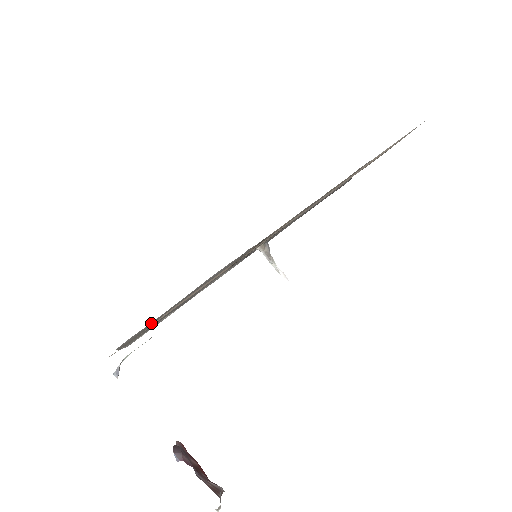
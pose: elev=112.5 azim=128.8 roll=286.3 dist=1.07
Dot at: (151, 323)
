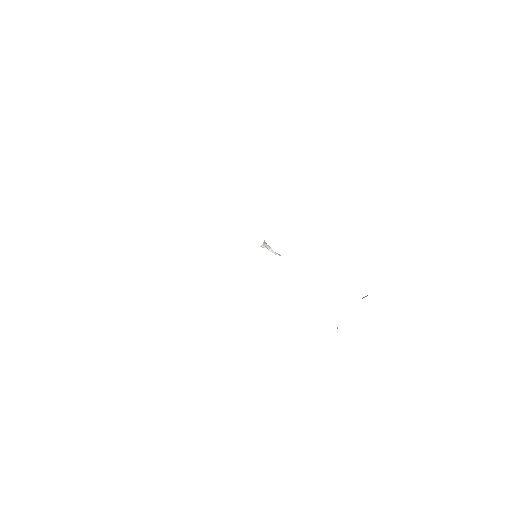
Dot at: occluded
